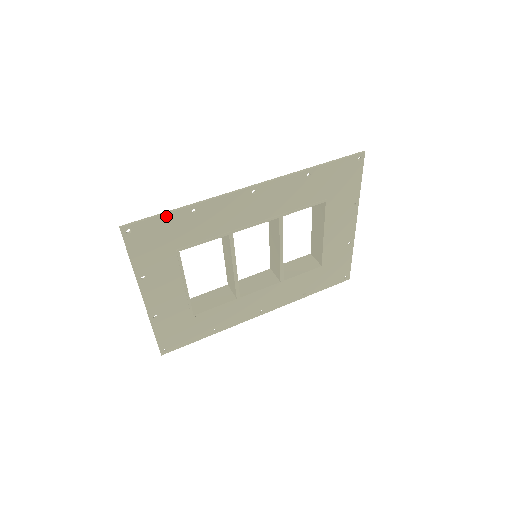
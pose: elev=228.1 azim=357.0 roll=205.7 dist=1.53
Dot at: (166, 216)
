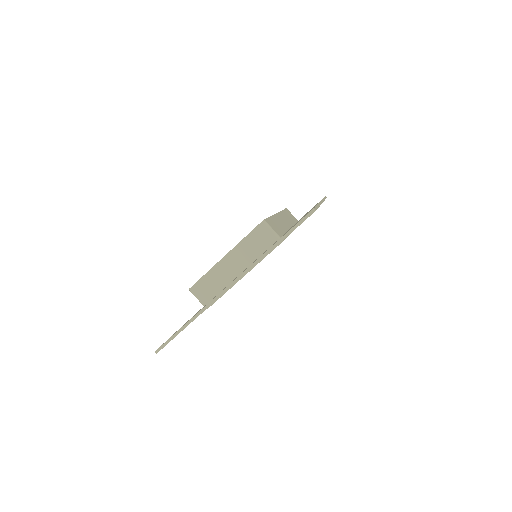
Dot at: occluded
